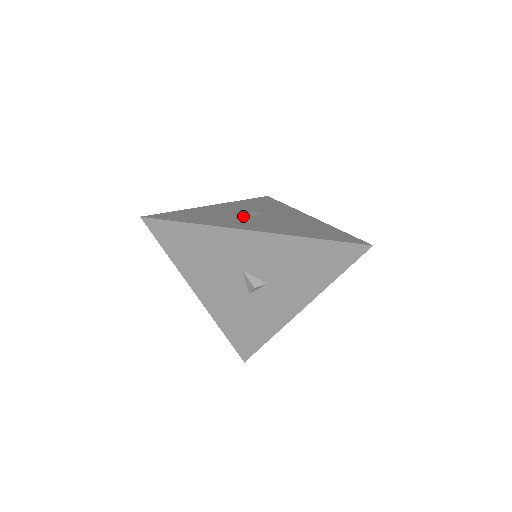
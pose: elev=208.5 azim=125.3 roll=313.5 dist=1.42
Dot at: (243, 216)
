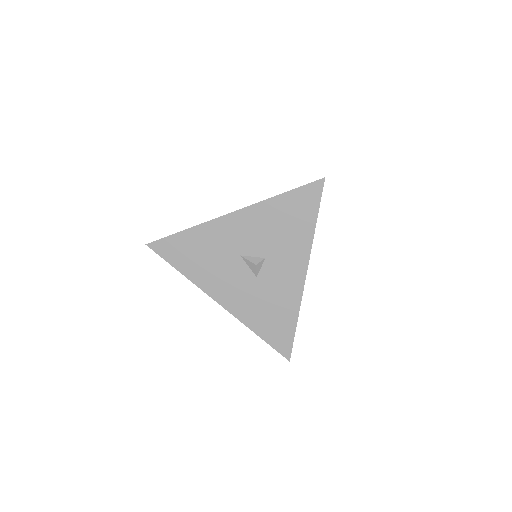
Dot at: occluded
